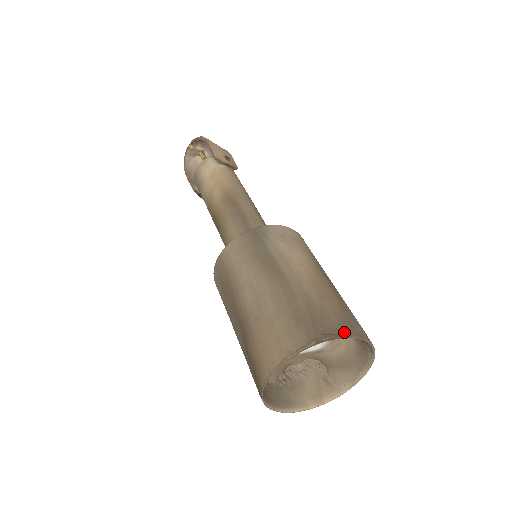
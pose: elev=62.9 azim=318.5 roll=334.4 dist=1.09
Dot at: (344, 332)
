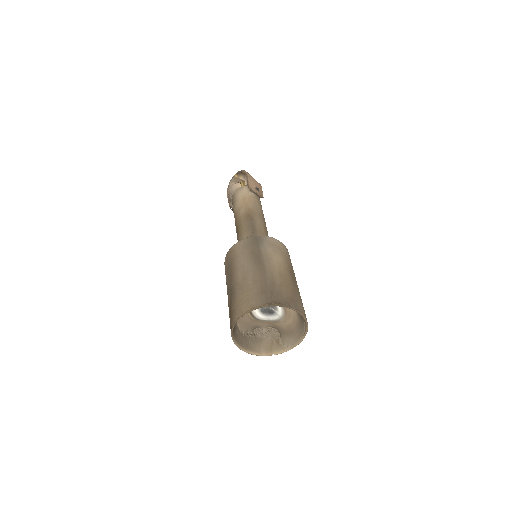
Dot at: (288, 304)
